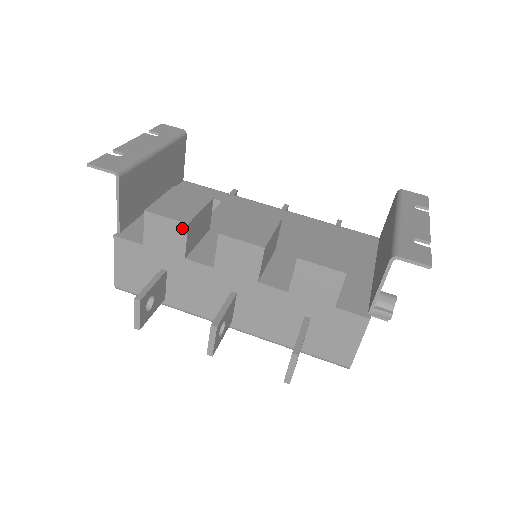
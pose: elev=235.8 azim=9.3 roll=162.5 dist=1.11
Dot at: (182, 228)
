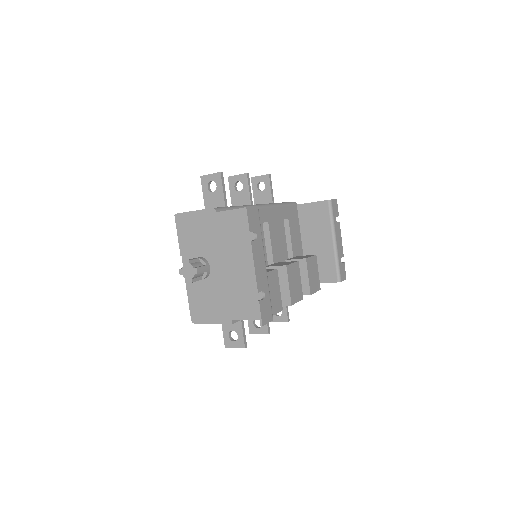
Dot at: occluded
